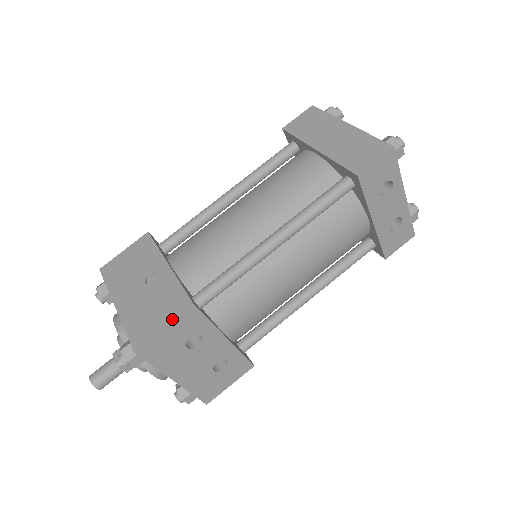
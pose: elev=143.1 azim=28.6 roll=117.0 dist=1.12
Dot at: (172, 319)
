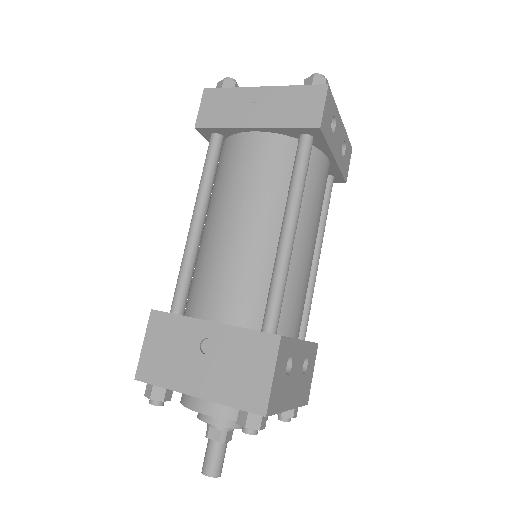
Dot at: (272, 363)
